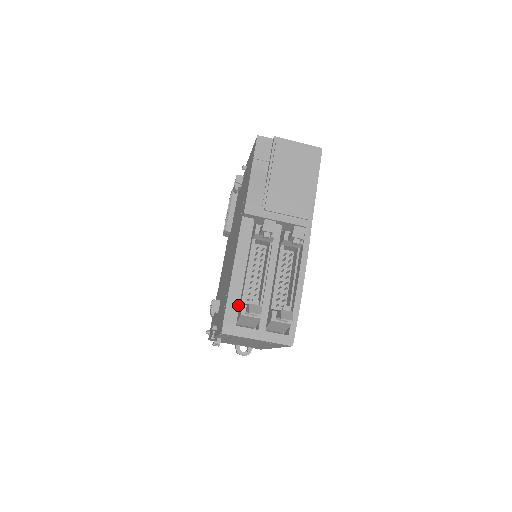
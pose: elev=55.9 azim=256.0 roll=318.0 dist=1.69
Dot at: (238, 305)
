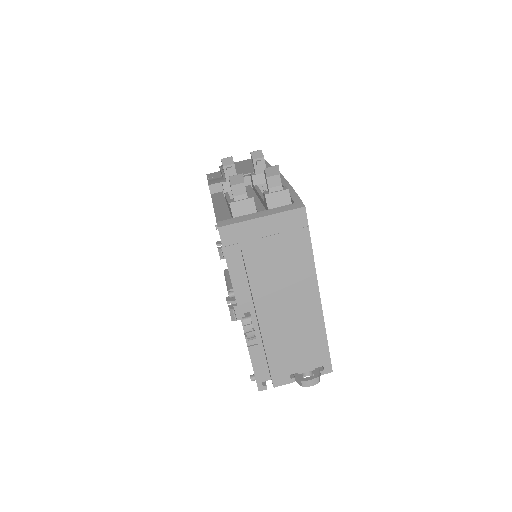
Dot at: (229, 216)
